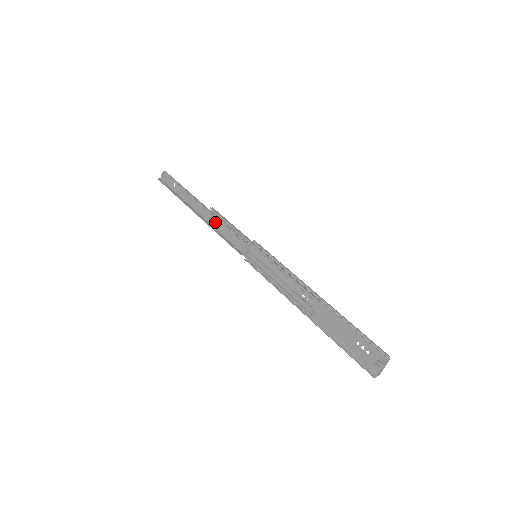
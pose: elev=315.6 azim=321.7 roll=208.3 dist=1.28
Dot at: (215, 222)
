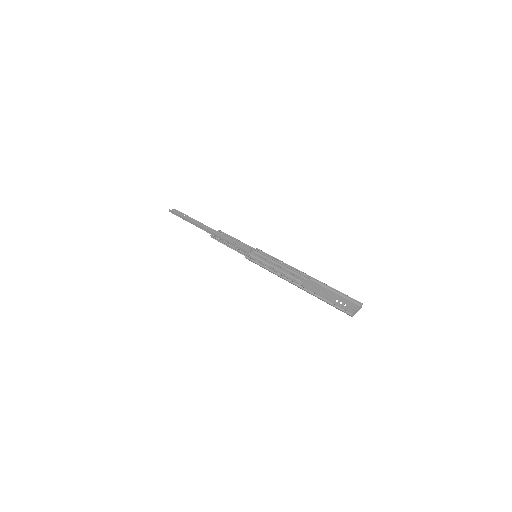
Dot at: (222, 236)
